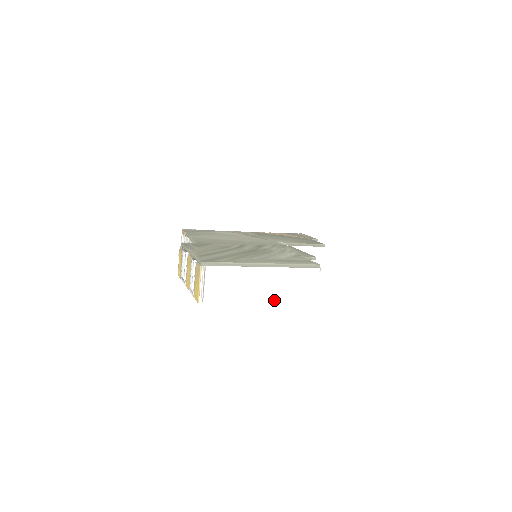
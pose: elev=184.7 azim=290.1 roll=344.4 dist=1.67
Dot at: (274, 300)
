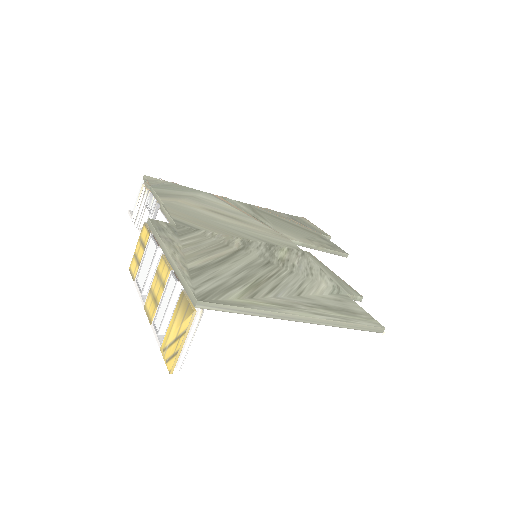
Dot at: (299, 375)
